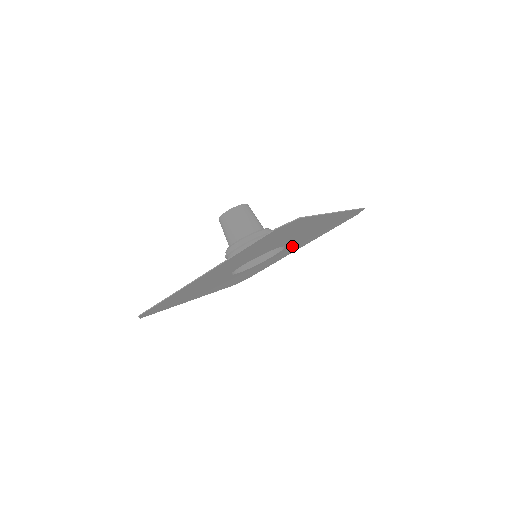
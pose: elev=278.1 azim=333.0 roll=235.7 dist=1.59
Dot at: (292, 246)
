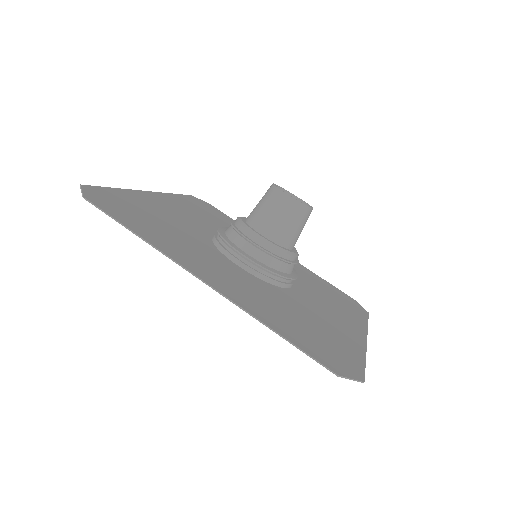
Dot at: occluded
